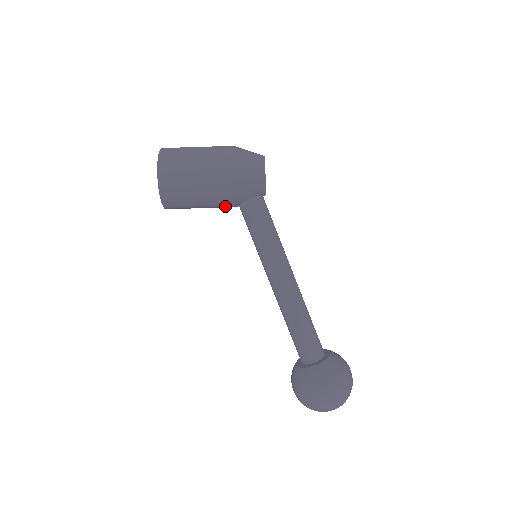
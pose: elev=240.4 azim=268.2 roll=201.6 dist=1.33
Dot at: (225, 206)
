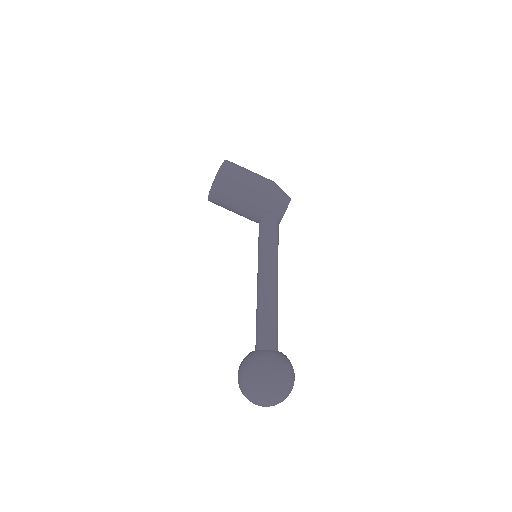
Dot at: (251, 212)
